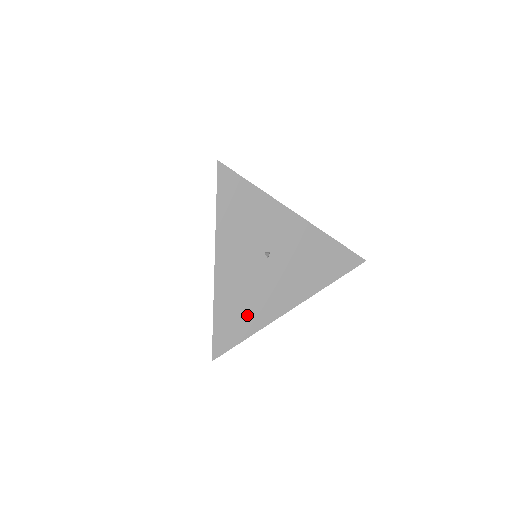
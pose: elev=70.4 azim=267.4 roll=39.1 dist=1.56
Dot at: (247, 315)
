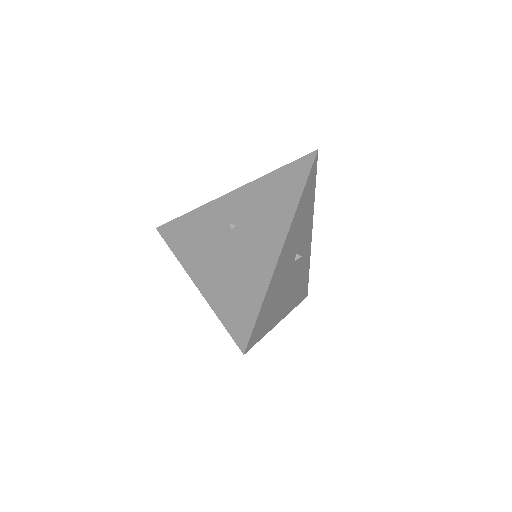
Dot at: (271, 311)
